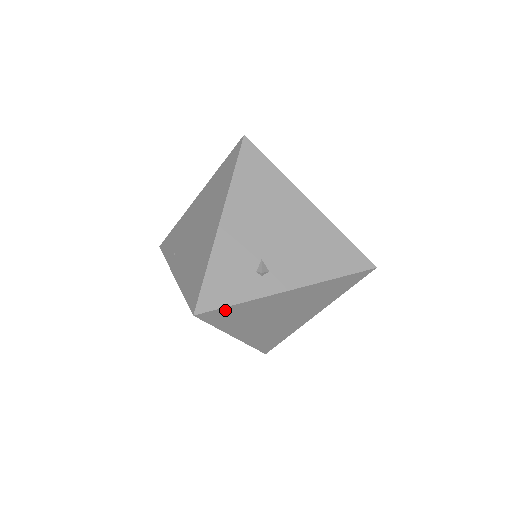
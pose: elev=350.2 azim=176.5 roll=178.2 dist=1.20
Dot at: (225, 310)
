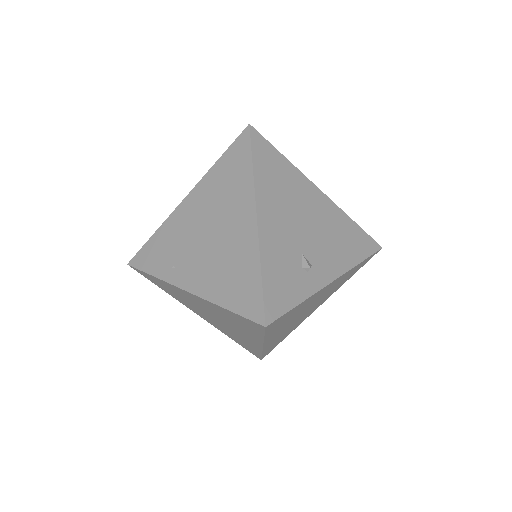
Dot at: (286, 315)
